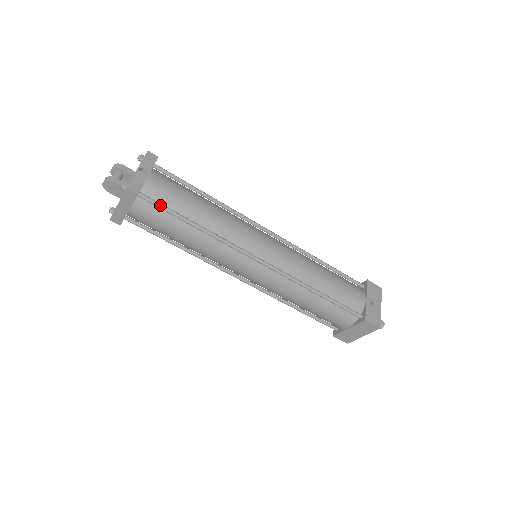
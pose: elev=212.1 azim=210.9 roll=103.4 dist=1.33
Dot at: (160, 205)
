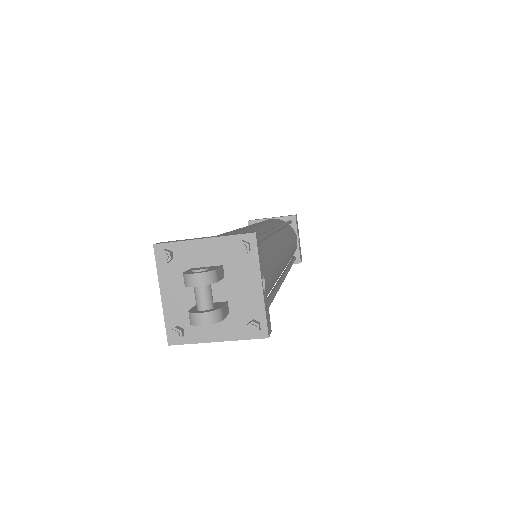
Dot at: occluded
